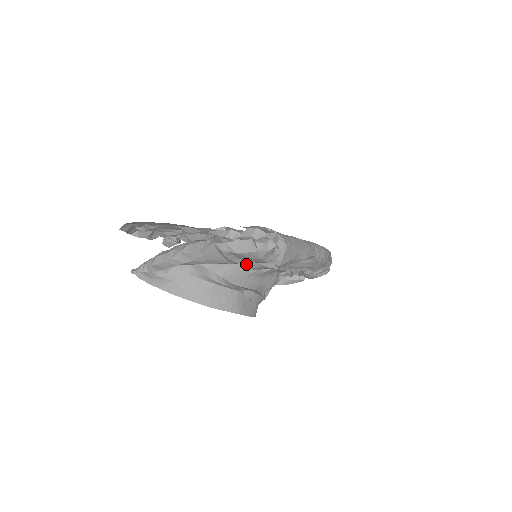
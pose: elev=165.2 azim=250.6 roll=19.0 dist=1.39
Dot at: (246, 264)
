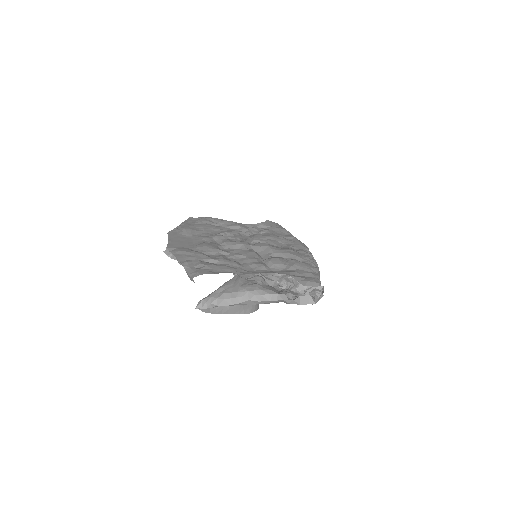
Dot at: occluded
